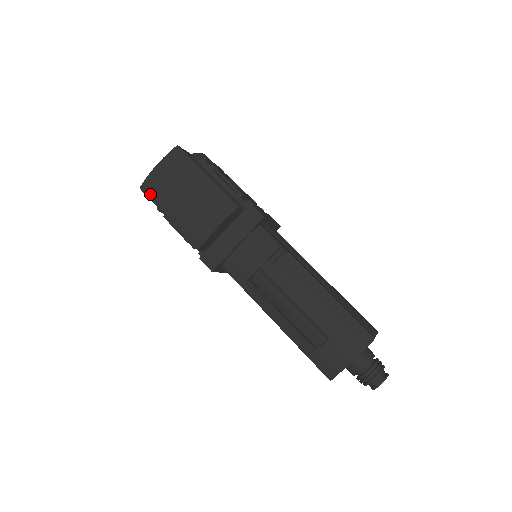
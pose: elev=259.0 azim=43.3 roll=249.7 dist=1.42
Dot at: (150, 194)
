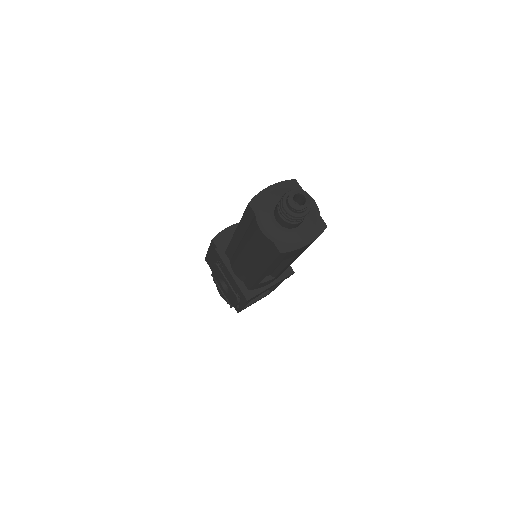
Dot at: occluded
